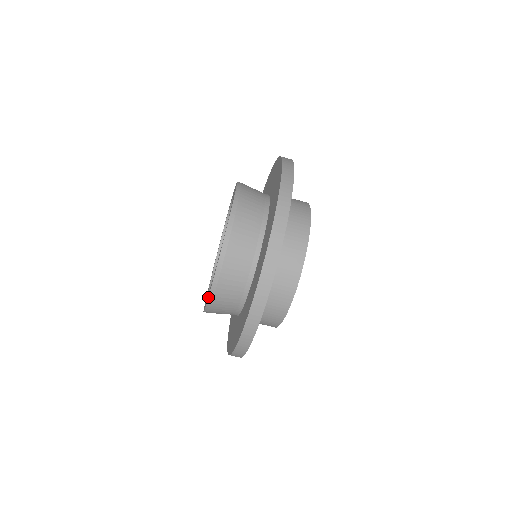
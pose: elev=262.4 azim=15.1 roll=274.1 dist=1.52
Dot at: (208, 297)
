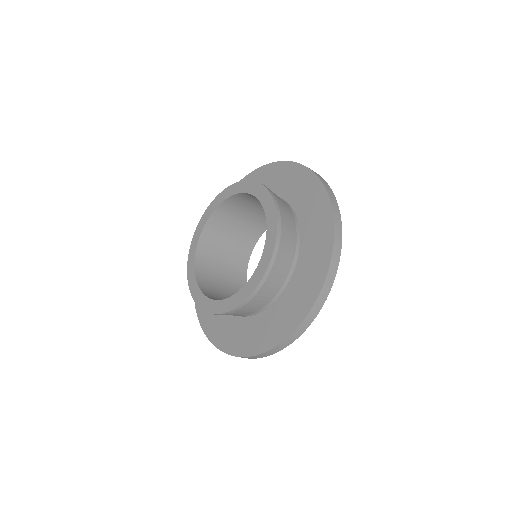
Dot at: (268, 265)
